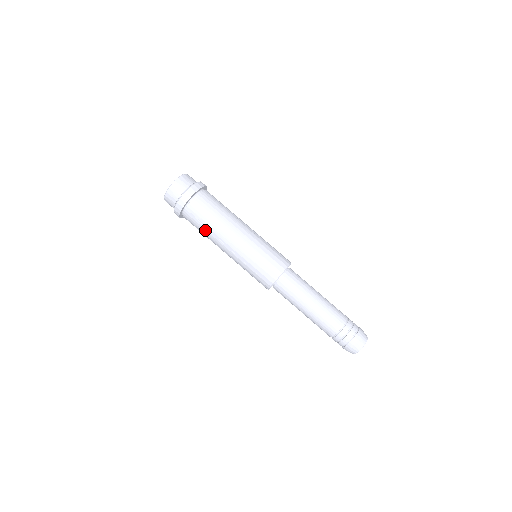
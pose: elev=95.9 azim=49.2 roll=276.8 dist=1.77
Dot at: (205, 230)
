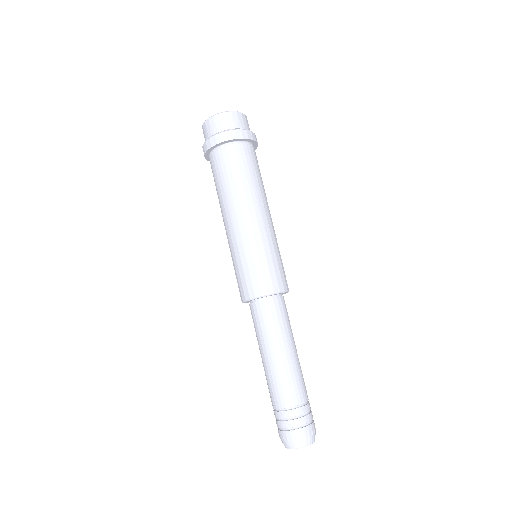
Dot at: occluded
